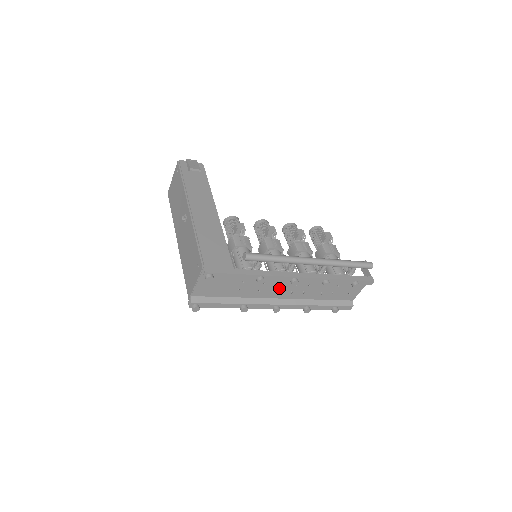
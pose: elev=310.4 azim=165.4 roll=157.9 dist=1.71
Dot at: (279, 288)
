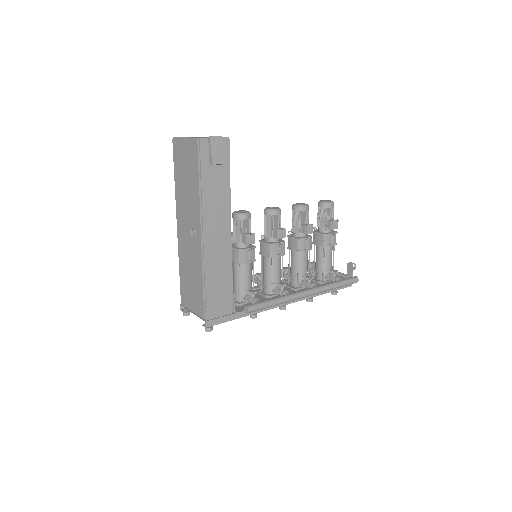
Dot at: occluded
